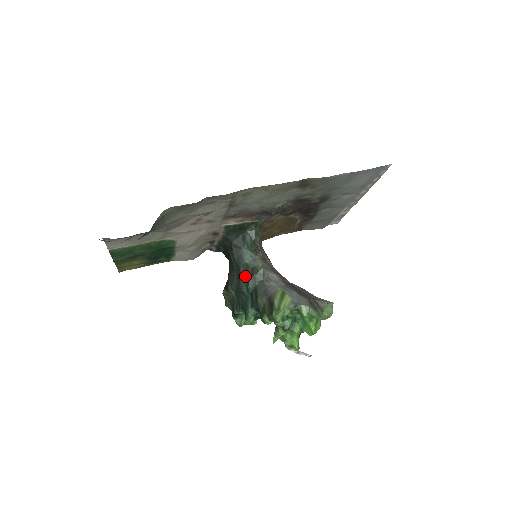
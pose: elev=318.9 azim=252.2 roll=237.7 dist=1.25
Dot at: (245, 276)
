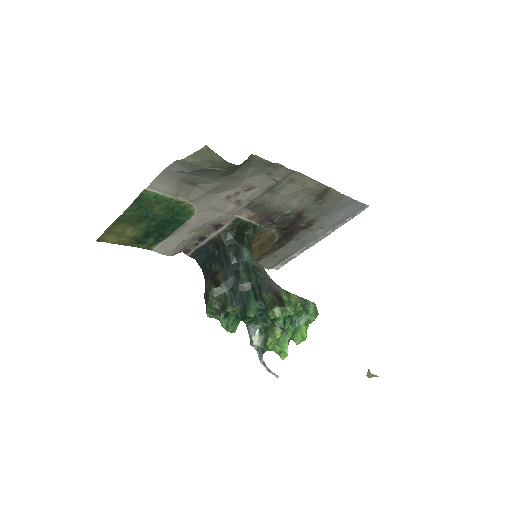
Dot at: (246, 272)
